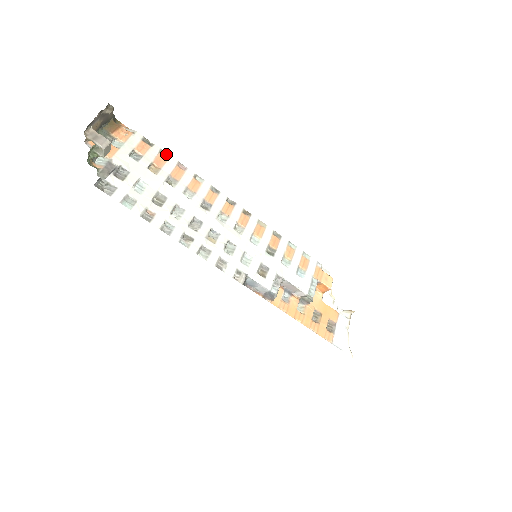
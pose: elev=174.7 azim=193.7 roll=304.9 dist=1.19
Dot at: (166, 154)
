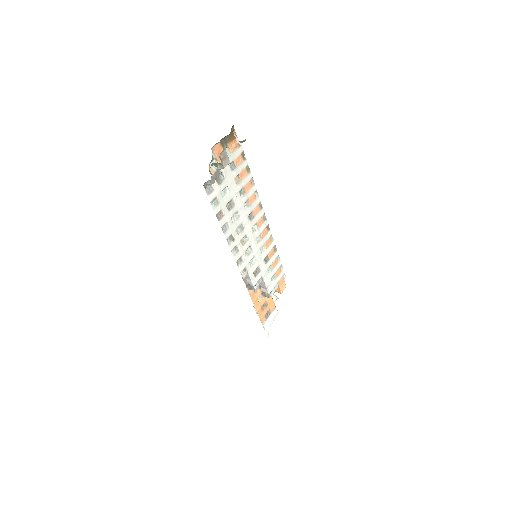
Dot at: (249, 169)
